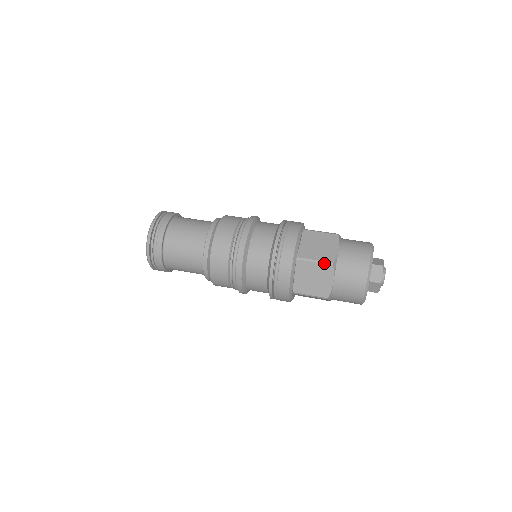
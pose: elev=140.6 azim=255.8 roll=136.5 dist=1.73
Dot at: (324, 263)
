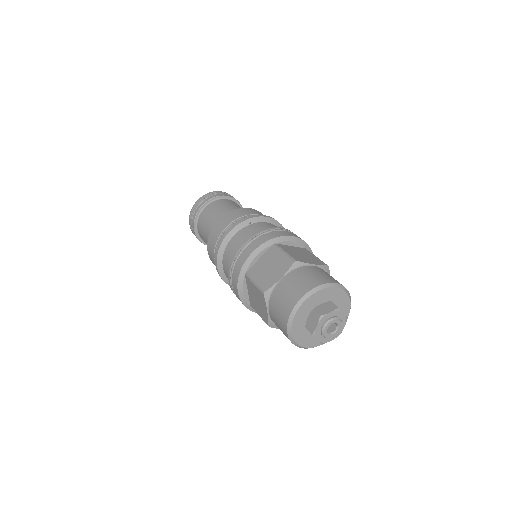
Dot at: (289, 257)
